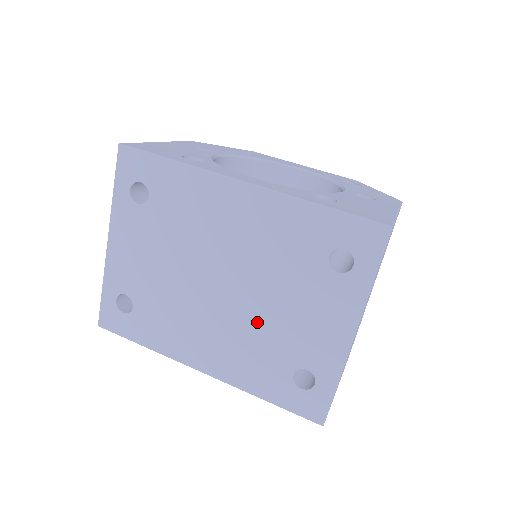
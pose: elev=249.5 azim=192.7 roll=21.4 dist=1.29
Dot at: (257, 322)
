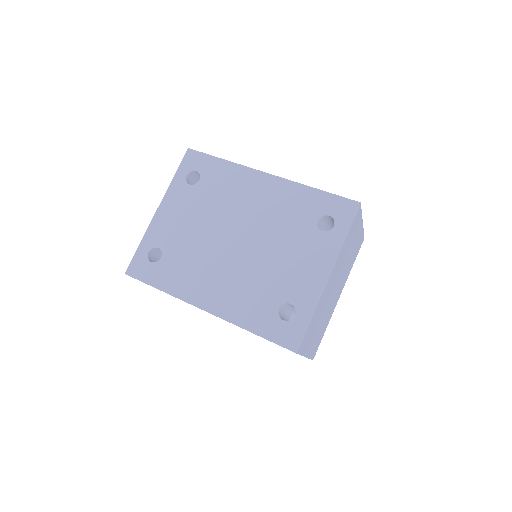
Dot at: (258, 267)
